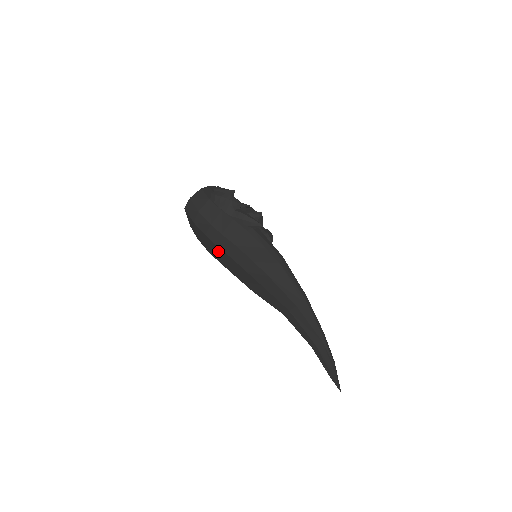
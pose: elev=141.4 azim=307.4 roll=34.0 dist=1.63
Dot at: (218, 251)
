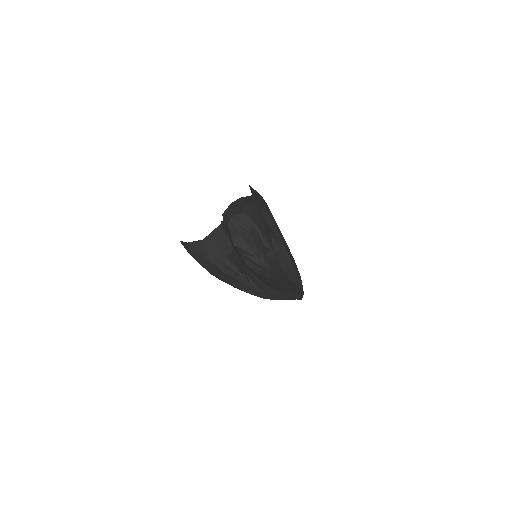
Dot at: occluded
